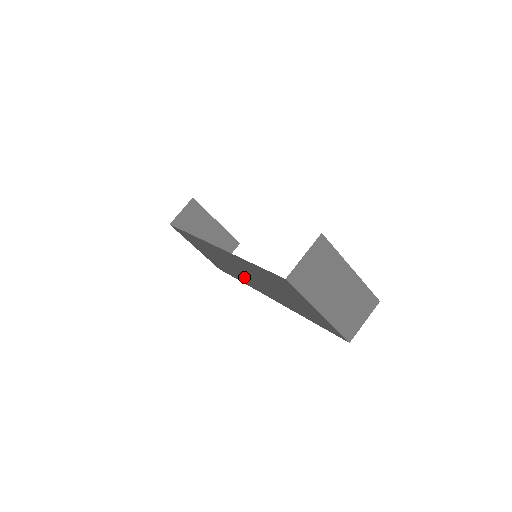
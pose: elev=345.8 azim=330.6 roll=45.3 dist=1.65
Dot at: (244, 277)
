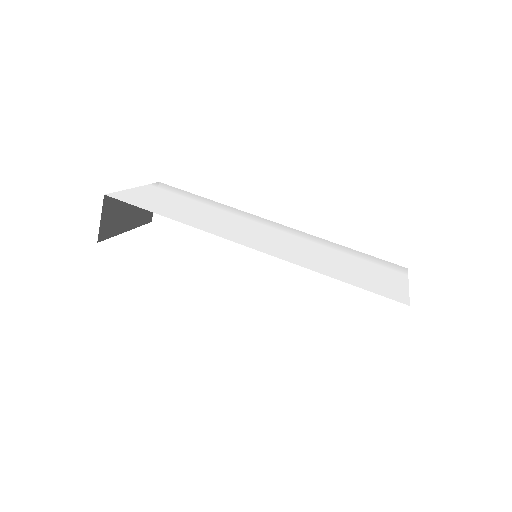
Dot at: occluded
